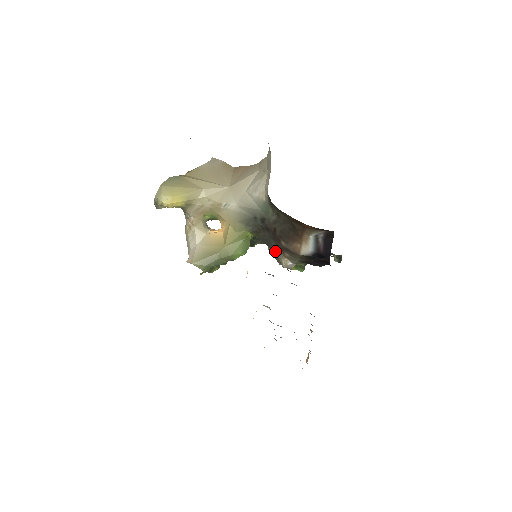
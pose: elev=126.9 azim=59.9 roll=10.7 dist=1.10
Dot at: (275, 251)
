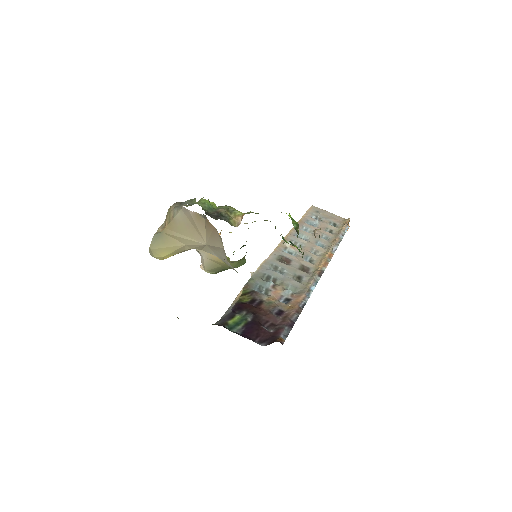
Dot at: occluded
